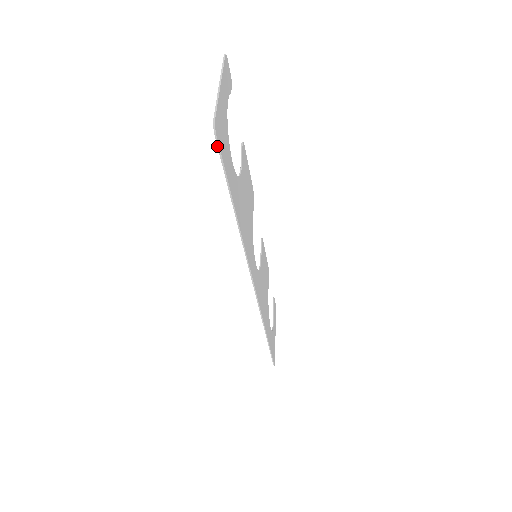
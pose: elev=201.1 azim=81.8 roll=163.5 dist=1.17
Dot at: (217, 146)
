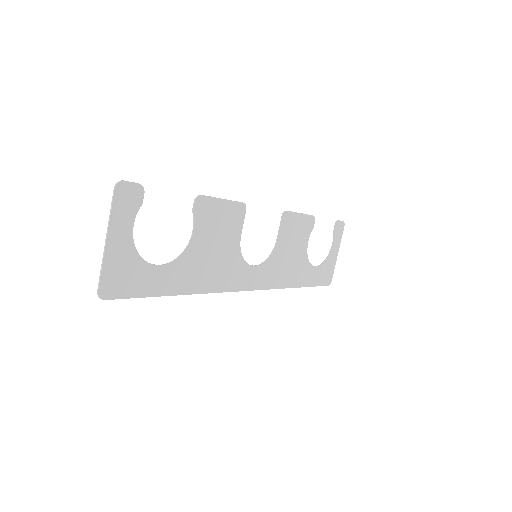
Dot at: (114, 299)
